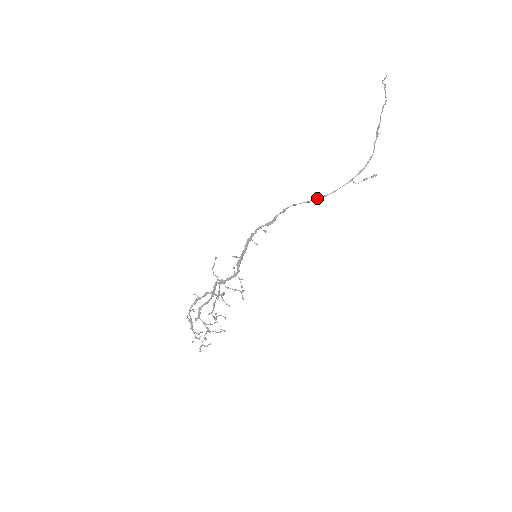
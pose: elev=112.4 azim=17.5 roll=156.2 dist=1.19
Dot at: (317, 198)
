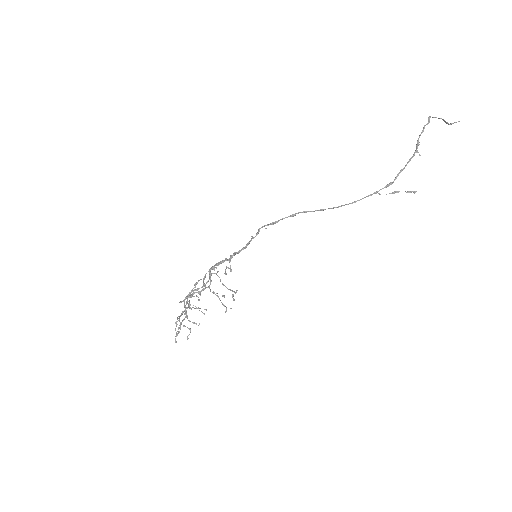
Dot at: (332, 208)
